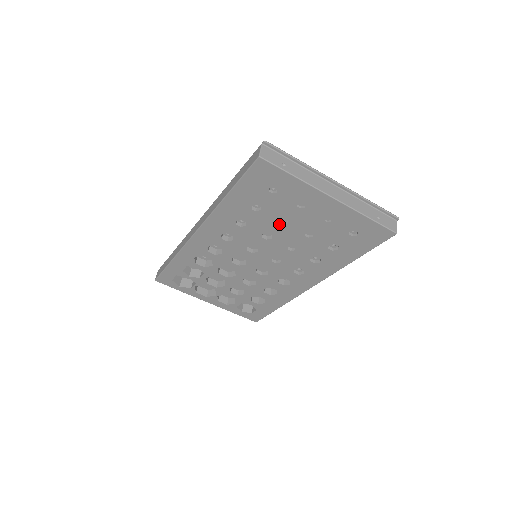
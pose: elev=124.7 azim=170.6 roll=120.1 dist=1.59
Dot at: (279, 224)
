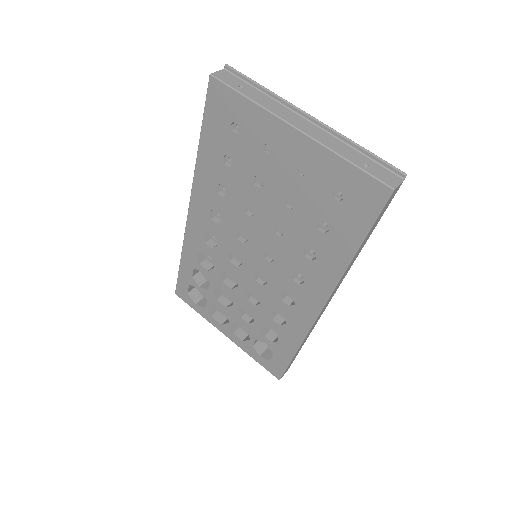
Dot at: (255, 187)
